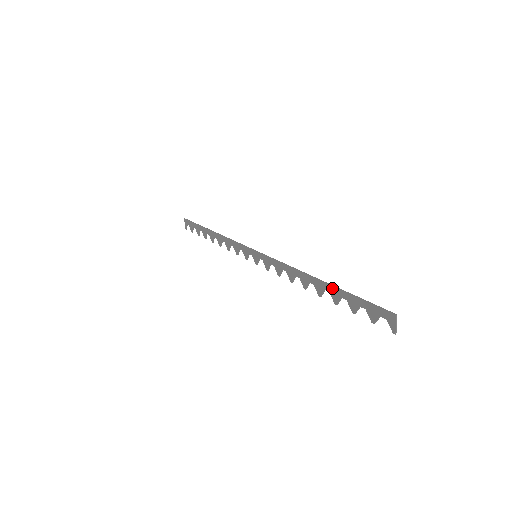
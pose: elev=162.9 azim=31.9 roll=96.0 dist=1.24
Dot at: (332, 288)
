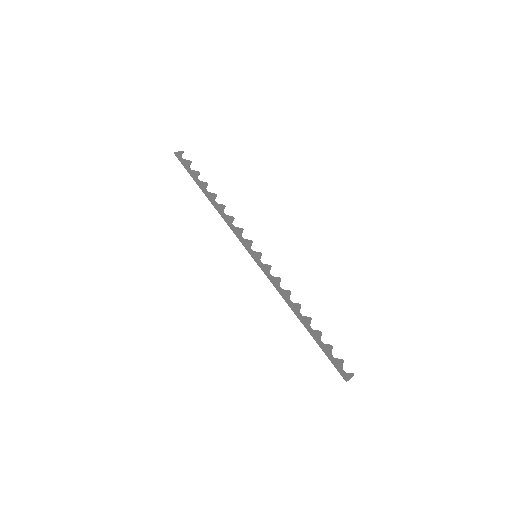
Dot at: (312, 335)
